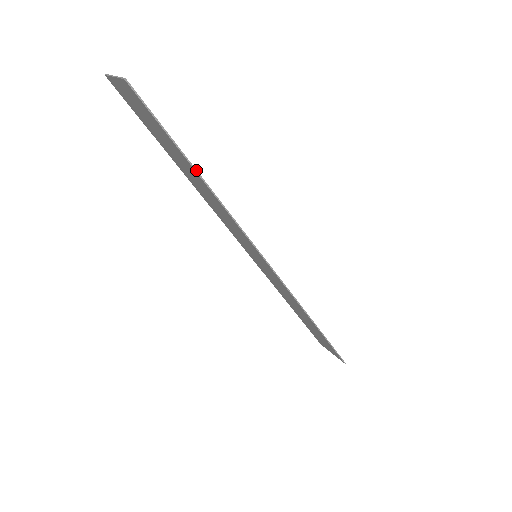
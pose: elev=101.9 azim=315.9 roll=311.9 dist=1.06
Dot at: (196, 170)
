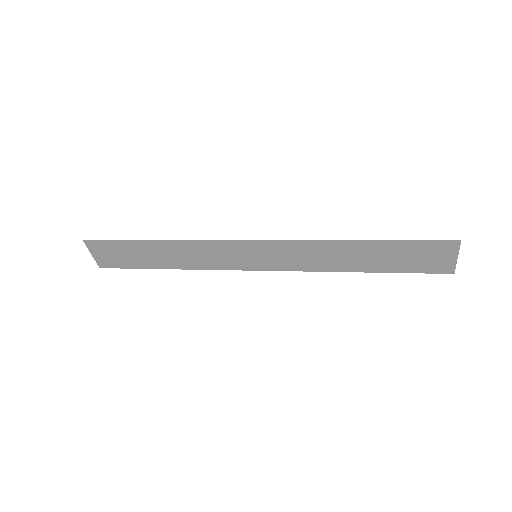
Dot at: (147, 241)
